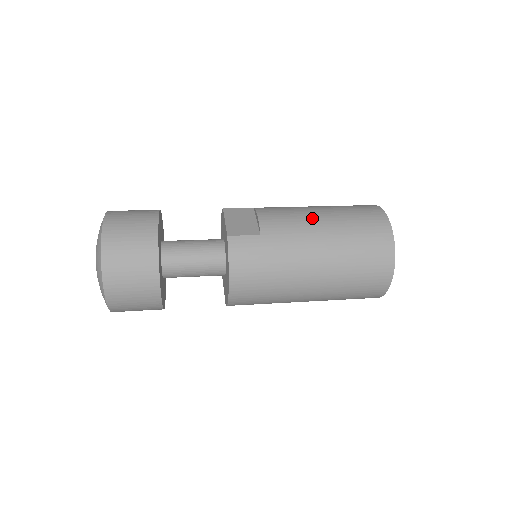
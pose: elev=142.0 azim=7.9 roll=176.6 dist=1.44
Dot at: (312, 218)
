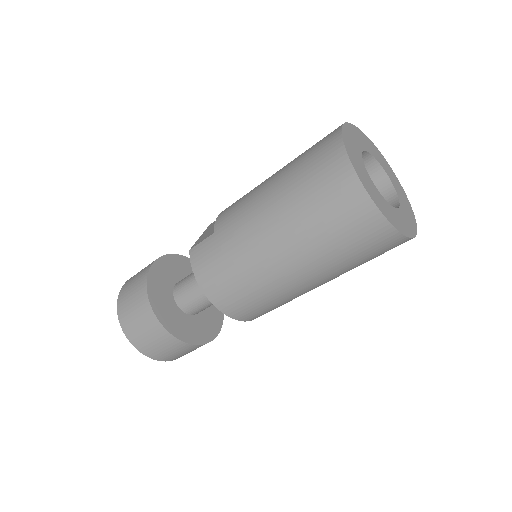
Dot at: (261, 186)
